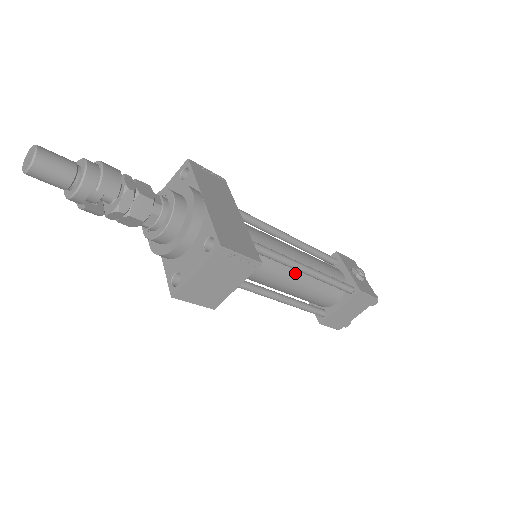
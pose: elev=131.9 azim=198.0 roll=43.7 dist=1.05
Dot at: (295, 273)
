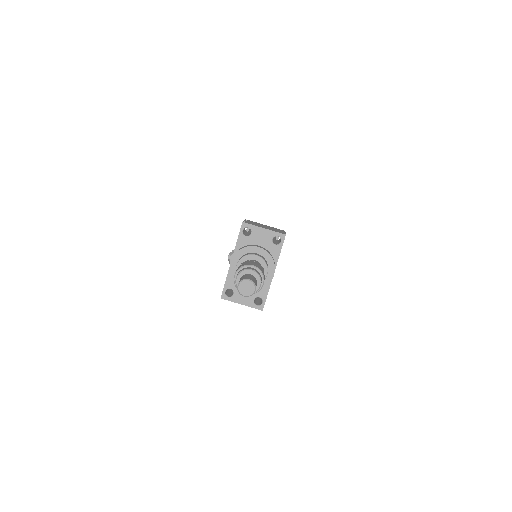
Dot at: occluded
